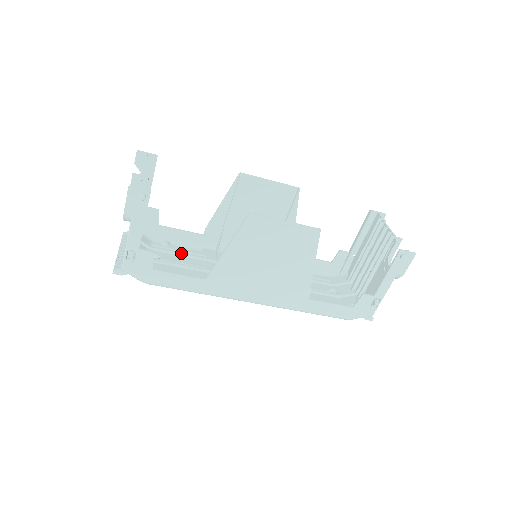
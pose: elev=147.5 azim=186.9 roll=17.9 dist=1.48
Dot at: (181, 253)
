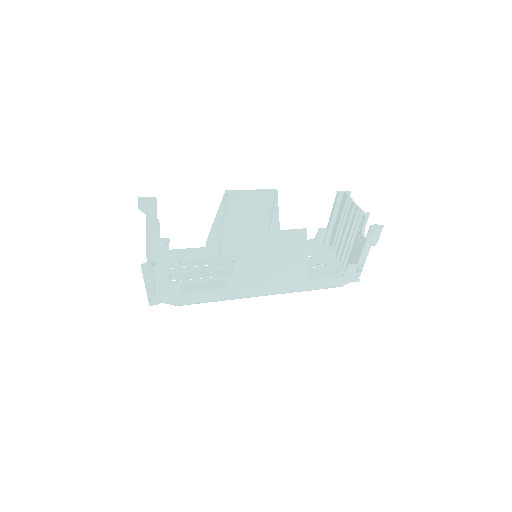
Dot at: (194, 269)
